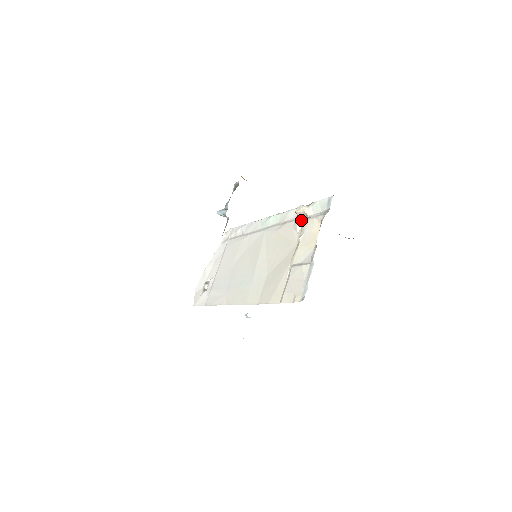
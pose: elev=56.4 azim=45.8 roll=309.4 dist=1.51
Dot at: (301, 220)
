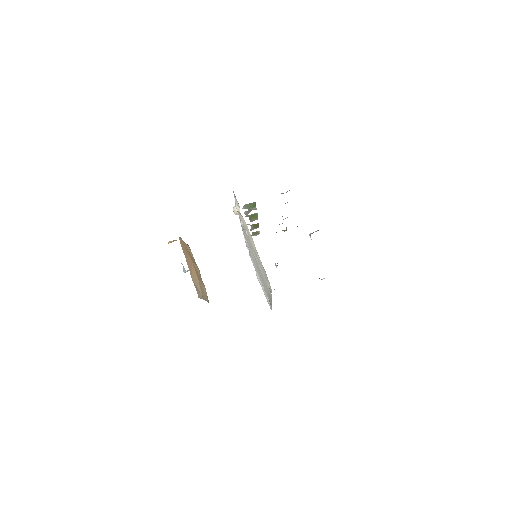
Dot at: occluded
